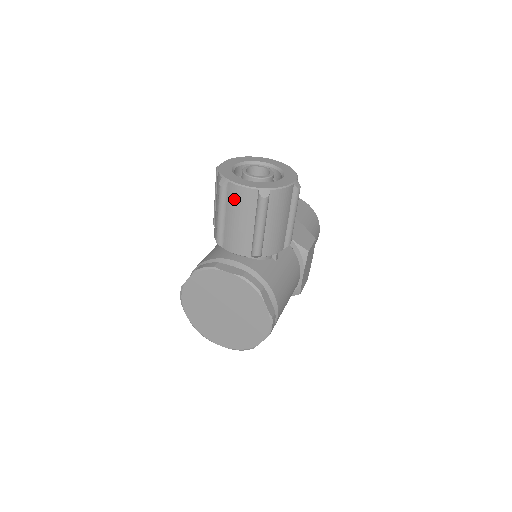
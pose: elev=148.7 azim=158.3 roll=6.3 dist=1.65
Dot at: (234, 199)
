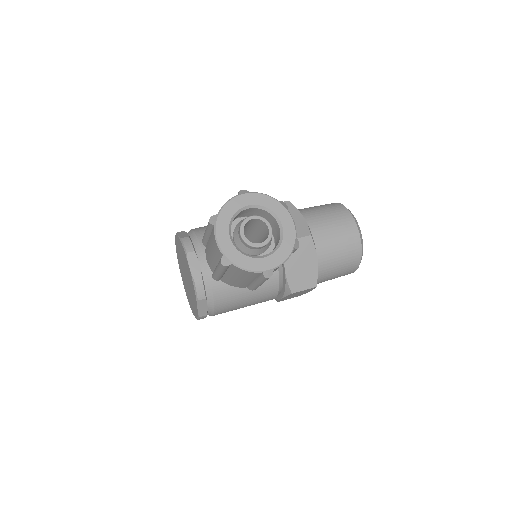
Dot at: (212, 238)
